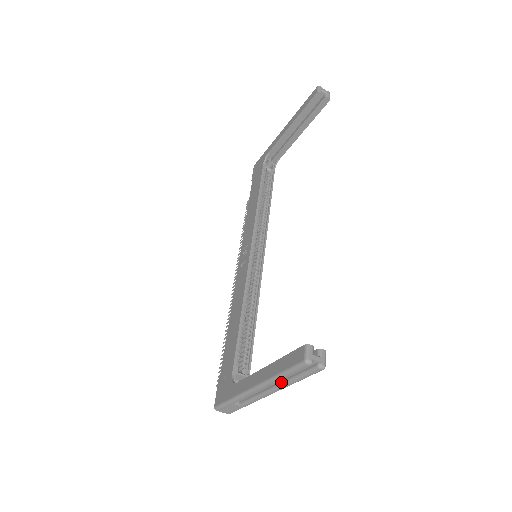
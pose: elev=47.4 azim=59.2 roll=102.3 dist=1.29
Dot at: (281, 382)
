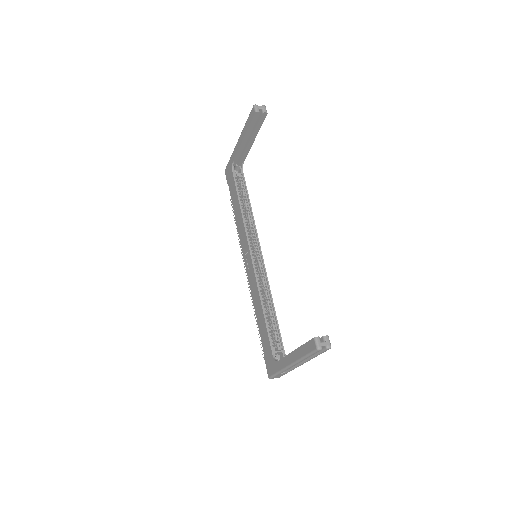
Dot at: (307, 358)
